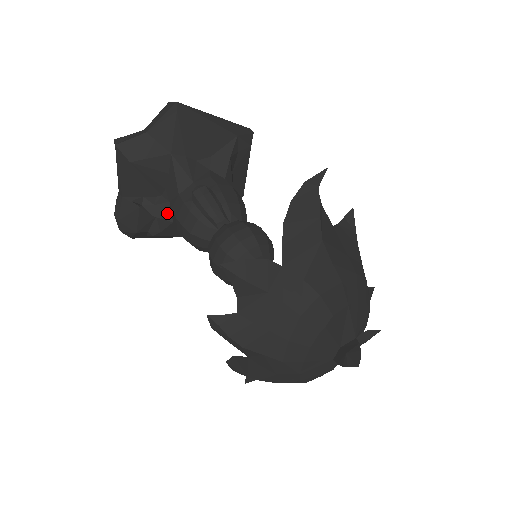
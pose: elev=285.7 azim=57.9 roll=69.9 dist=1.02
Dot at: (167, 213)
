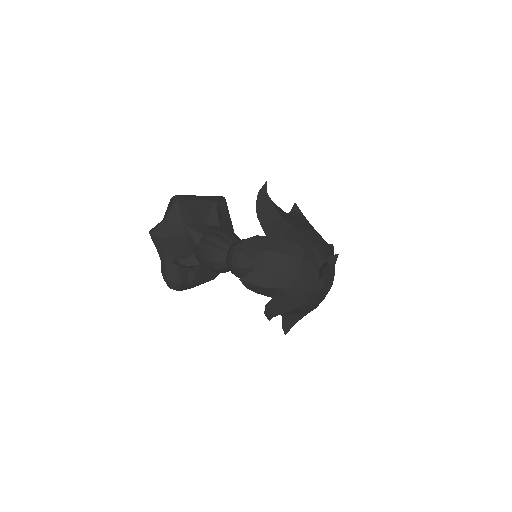
Dot at: (195, 261)
